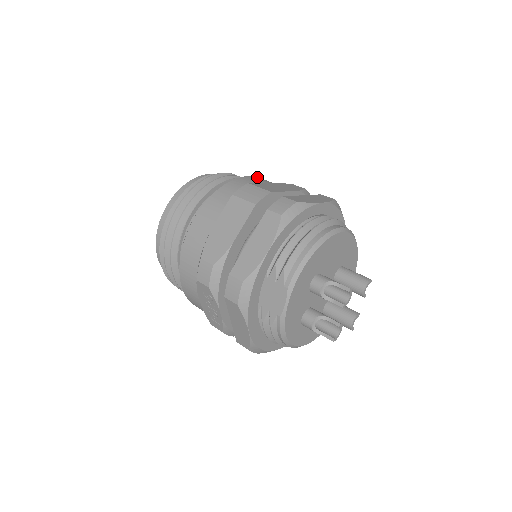
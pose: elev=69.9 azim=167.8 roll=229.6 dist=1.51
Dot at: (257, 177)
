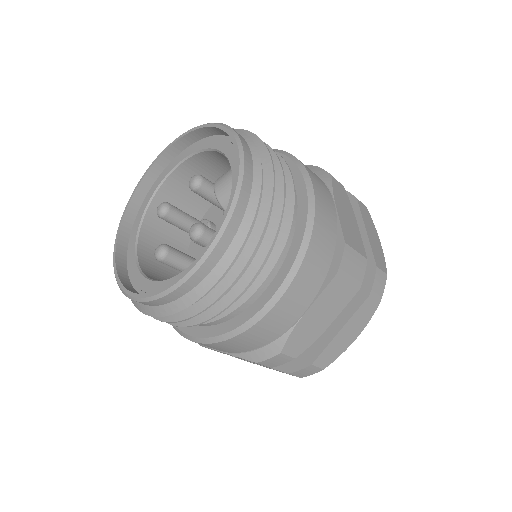
Dot at: (313, 179)
